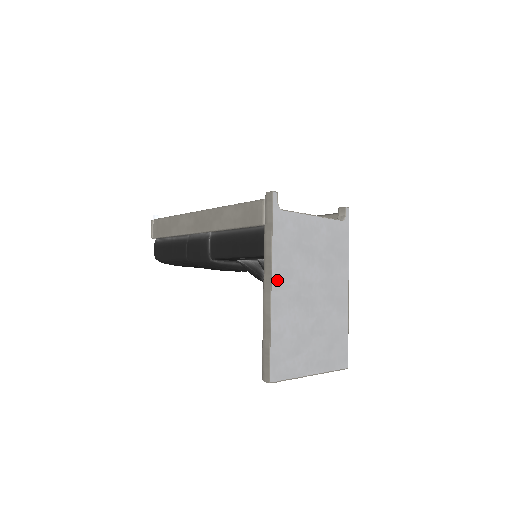
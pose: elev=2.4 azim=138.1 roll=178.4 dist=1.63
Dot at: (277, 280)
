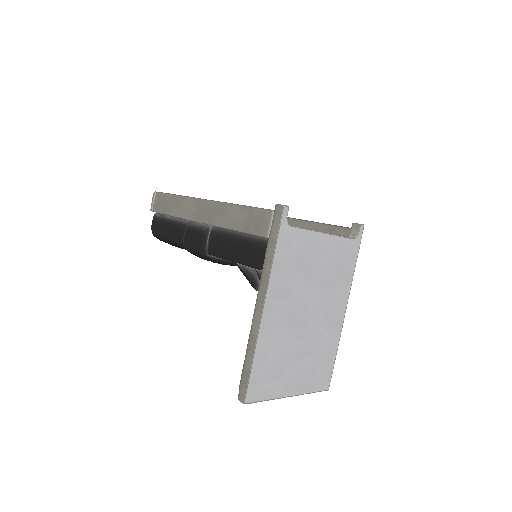
Dot at: (271, 300)
